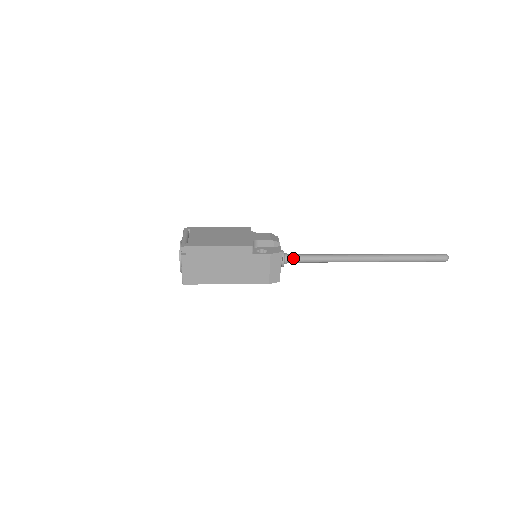
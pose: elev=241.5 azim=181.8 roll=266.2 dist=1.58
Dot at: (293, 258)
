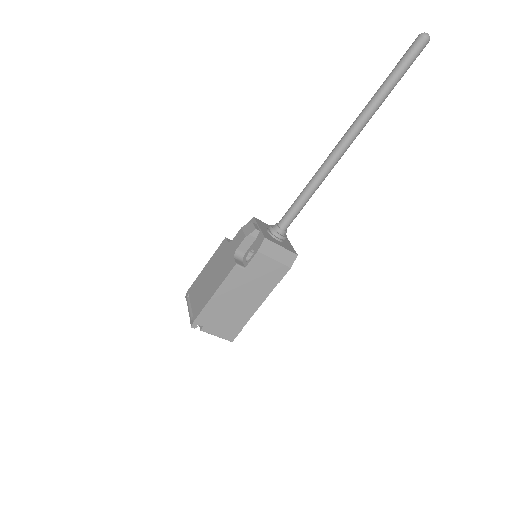
Dot at: (284, 223)
